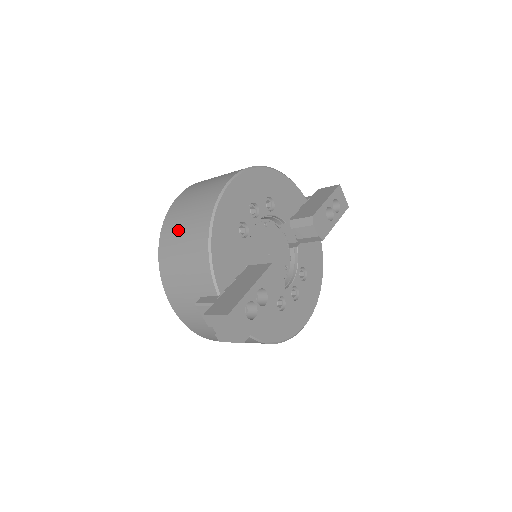
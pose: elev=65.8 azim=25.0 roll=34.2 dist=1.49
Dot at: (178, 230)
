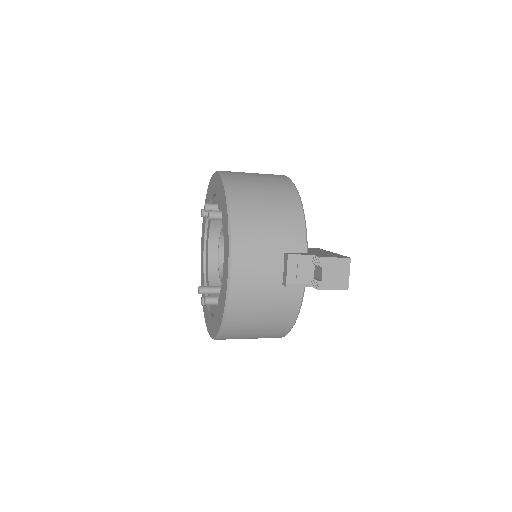
Dot at: (256, 191)
